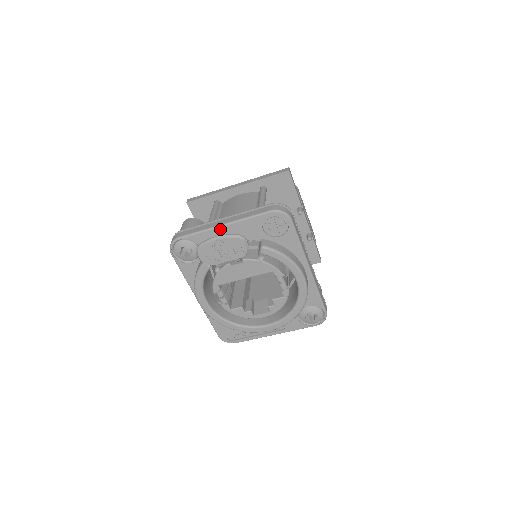
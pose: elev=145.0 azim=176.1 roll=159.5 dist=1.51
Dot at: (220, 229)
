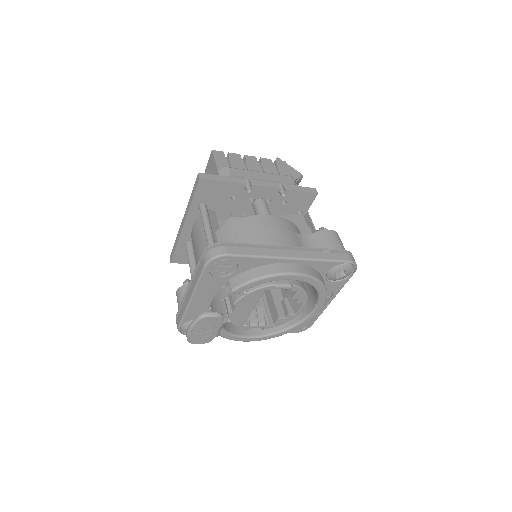
Dot at: (193, 303)
